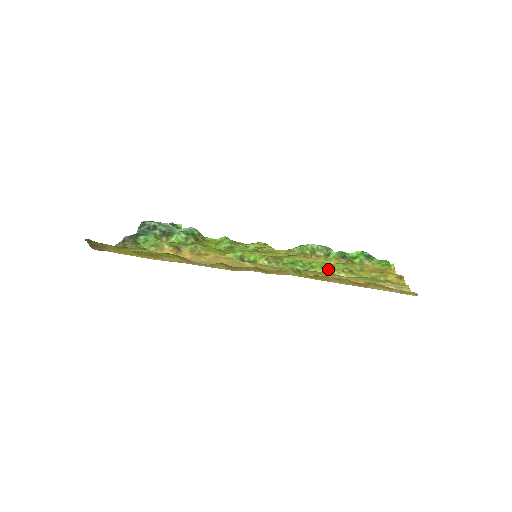
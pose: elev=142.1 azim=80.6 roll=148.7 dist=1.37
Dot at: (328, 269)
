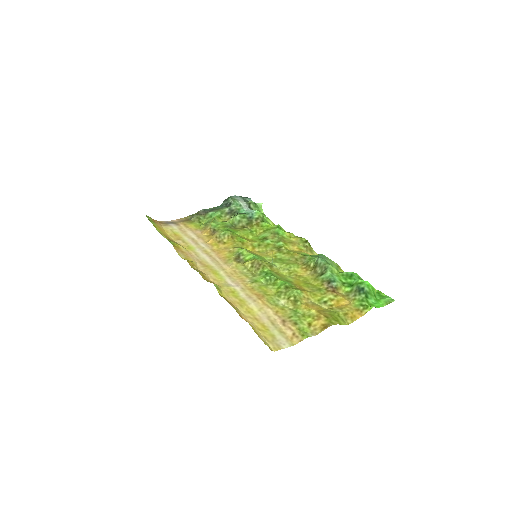
Dot at: (281, 291)
